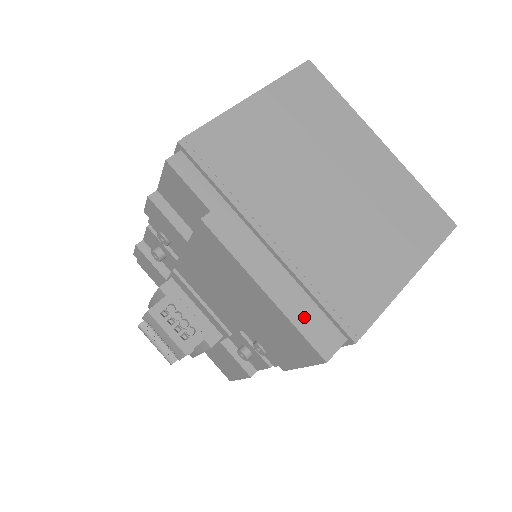
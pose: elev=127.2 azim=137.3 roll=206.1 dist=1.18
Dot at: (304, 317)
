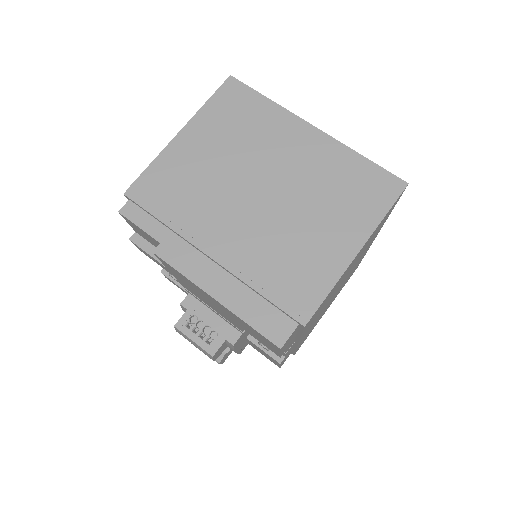
Dot at: (254, 313)
